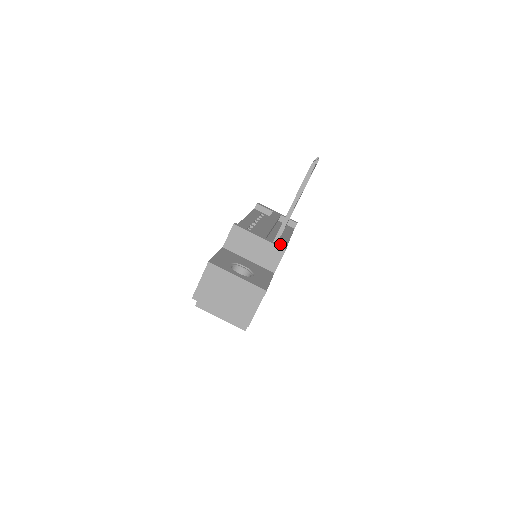
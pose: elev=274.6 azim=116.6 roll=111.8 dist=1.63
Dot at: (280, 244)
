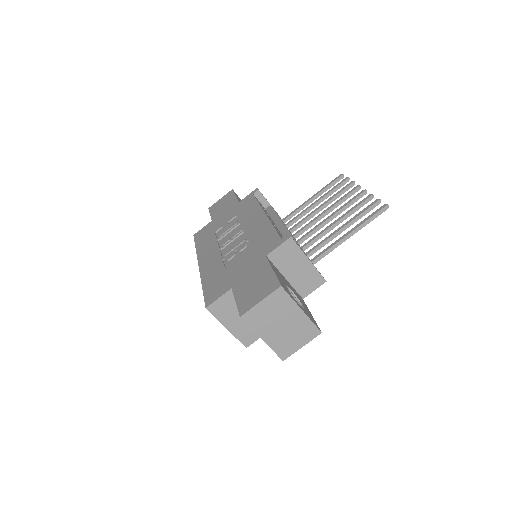
Dot at: occluded
